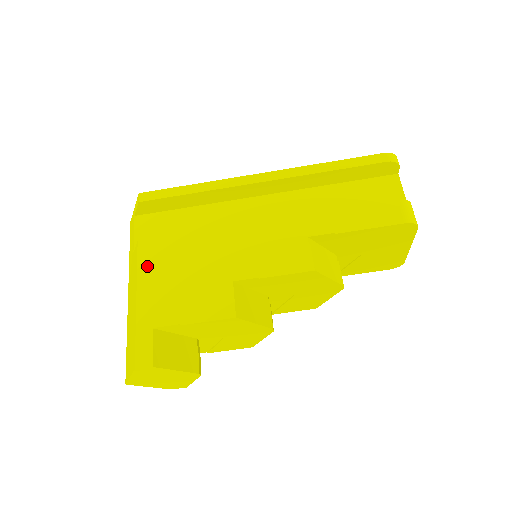
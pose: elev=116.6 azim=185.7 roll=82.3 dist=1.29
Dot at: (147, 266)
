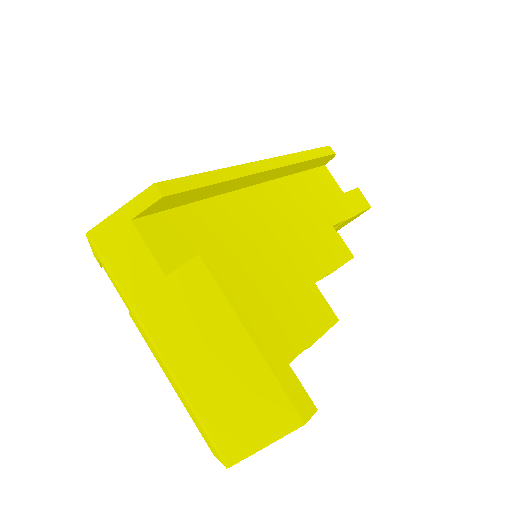
Dot at: (233, 287)
